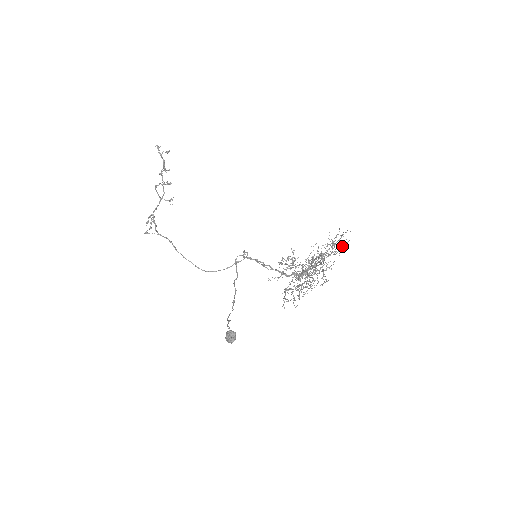
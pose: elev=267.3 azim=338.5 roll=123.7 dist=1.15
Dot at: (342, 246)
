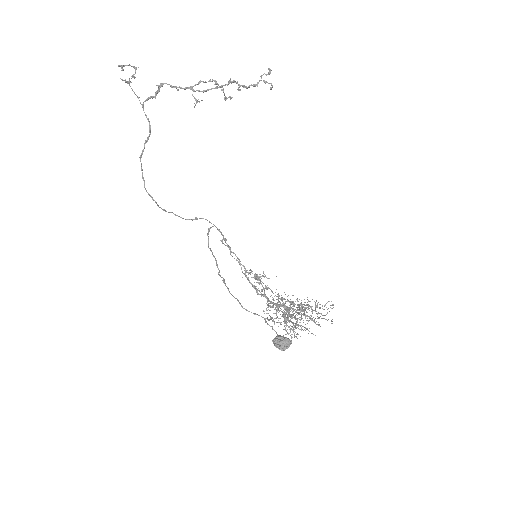
Dot at: occluded
